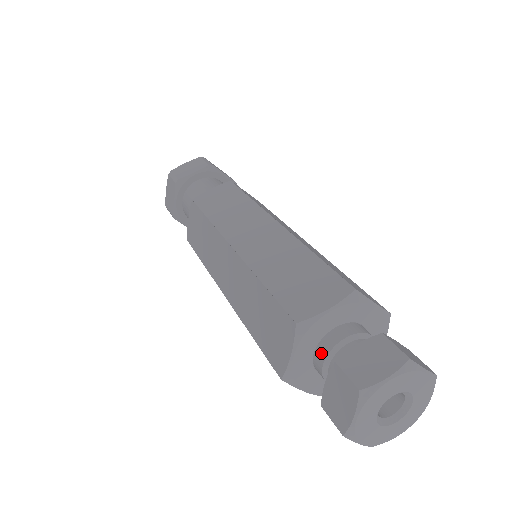
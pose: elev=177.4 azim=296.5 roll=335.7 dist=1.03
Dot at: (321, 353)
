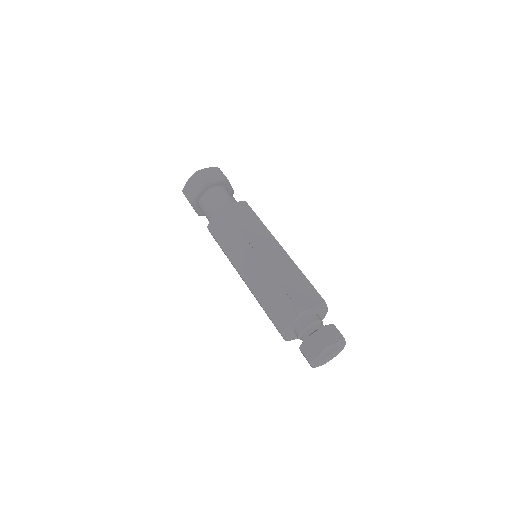
Dot at: (303, 325)
